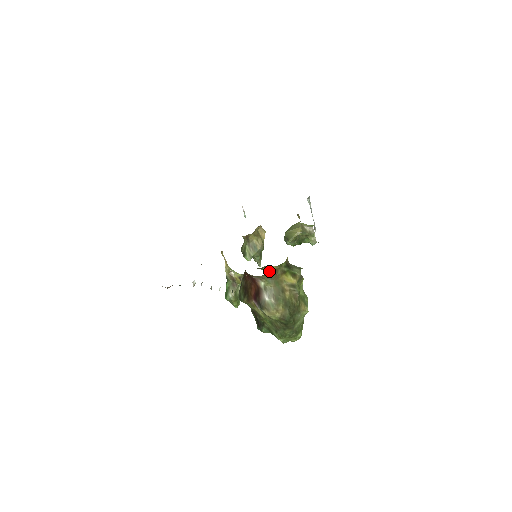
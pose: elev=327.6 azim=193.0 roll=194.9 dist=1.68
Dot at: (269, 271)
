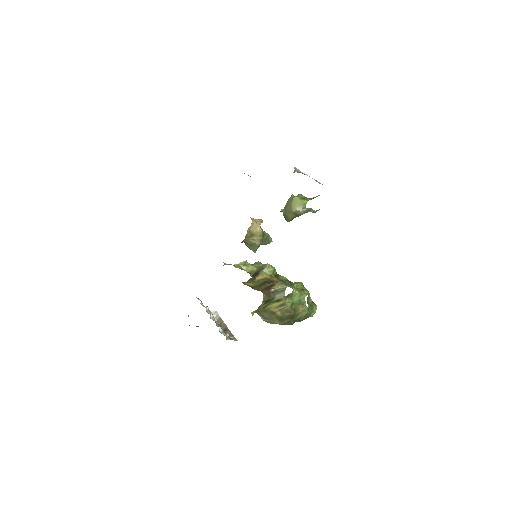
Dot at: (270, 269)
